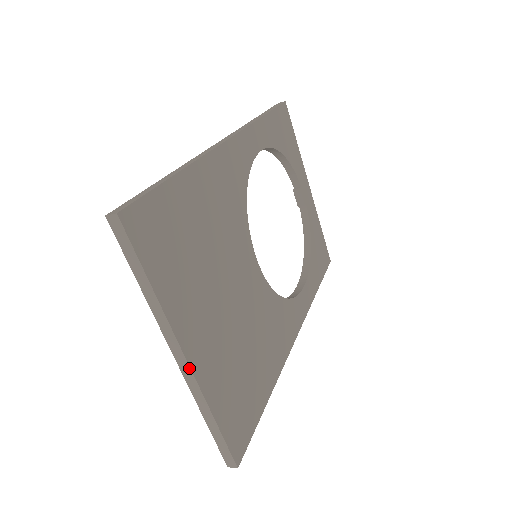
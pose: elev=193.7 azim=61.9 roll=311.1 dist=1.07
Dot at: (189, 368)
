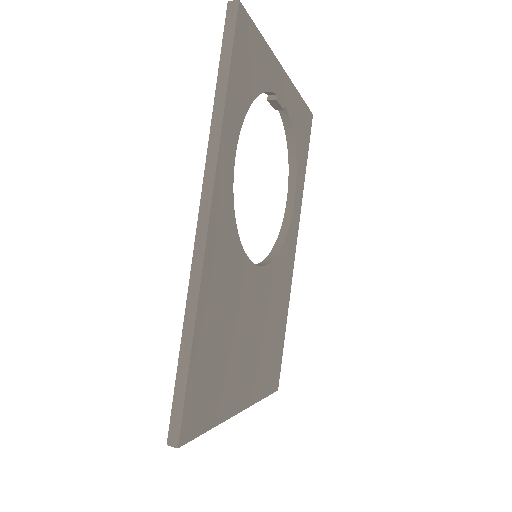
Dot at: occluded
